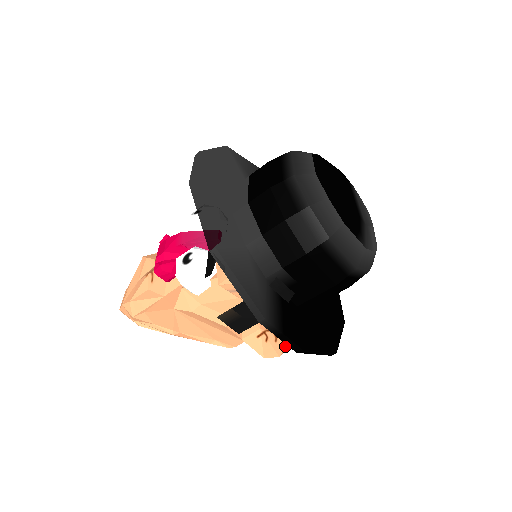
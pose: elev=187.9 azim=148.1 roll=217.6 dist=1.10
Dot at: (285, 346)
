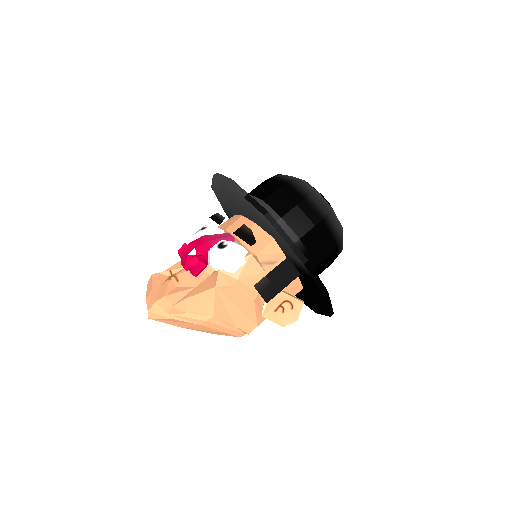
Dot at: (301, 309)
